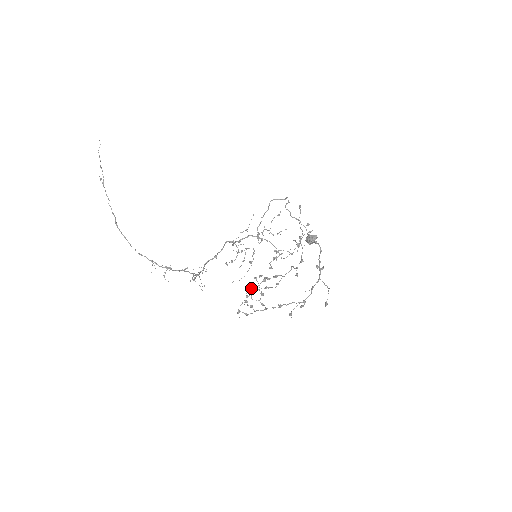
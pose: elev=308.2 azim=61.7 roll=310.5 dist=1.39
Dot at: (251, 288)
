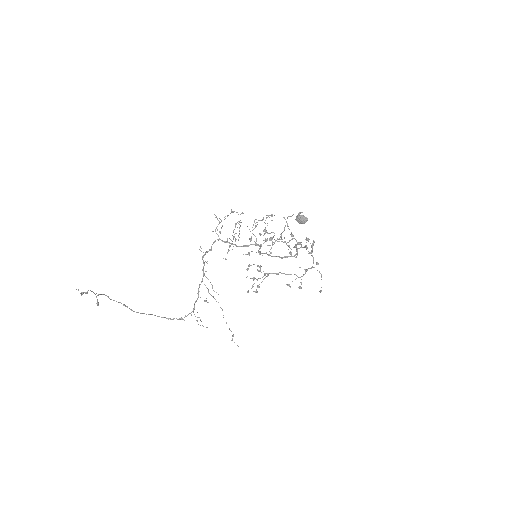
Dot at: occluded
